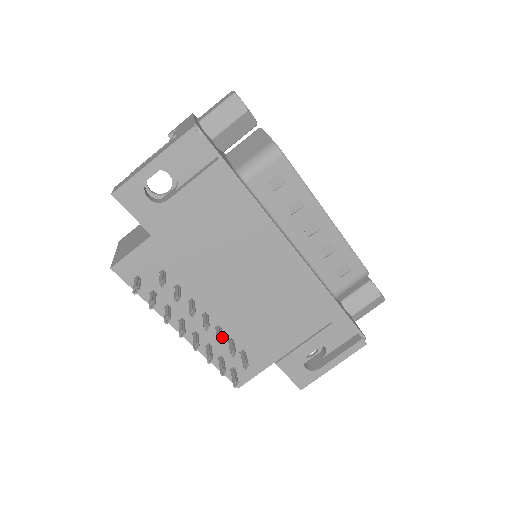
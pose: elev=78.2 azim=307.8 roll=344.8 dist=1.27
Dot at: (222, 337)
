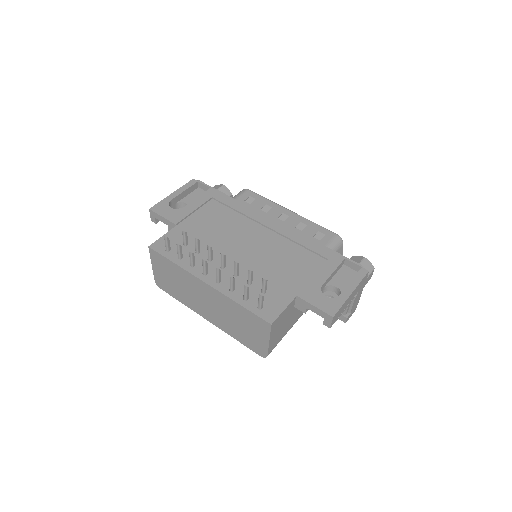
Dot at: (238, 265)
